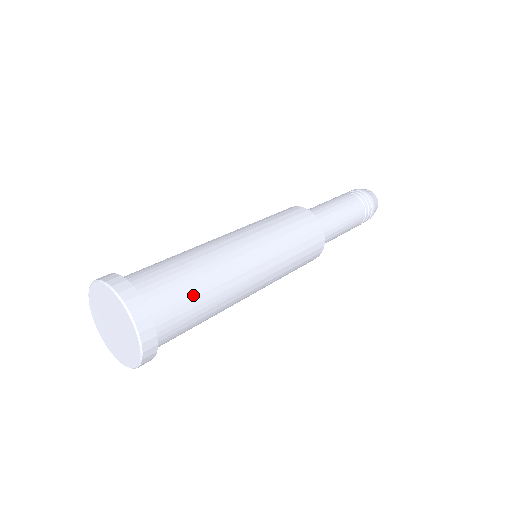
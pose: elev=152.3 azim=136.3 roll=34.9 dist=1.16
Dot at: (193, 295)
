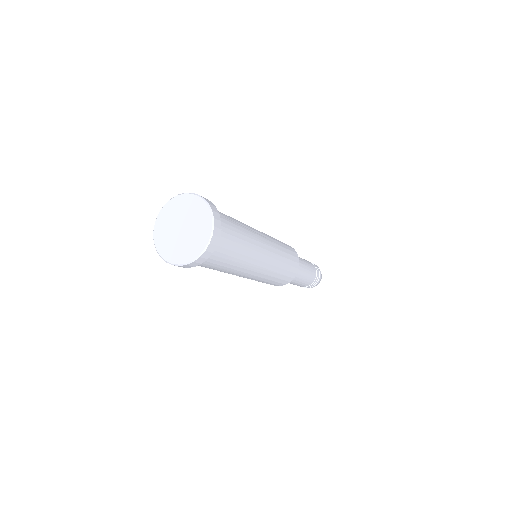
Dot at: (231, 218)
